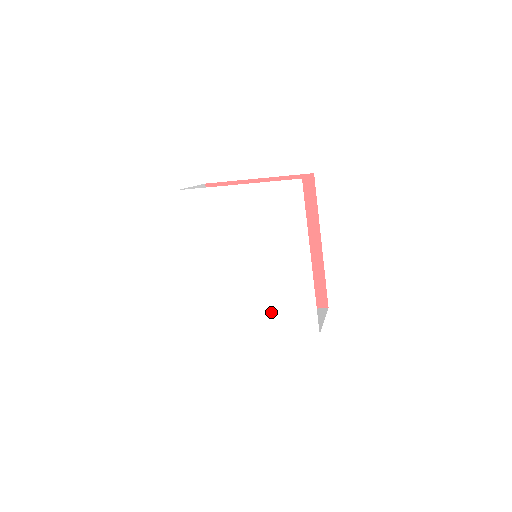
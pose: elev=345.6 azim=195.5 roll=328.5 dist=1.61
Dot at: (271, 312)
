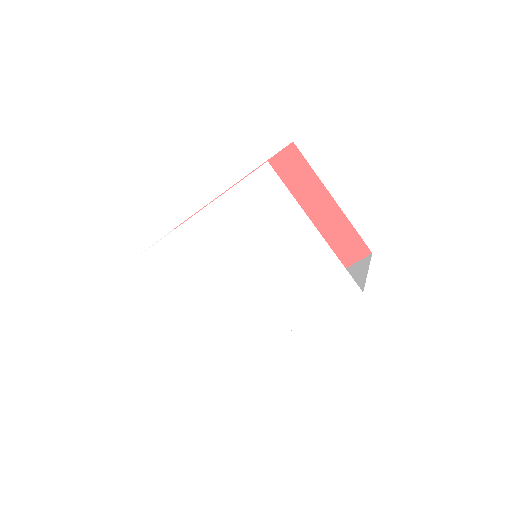
Dot at: (217, 316)
